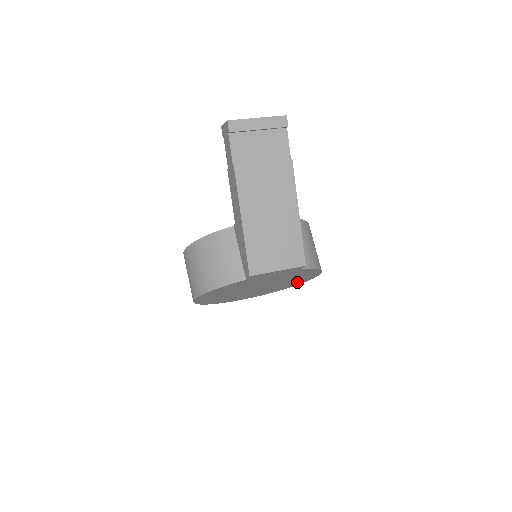
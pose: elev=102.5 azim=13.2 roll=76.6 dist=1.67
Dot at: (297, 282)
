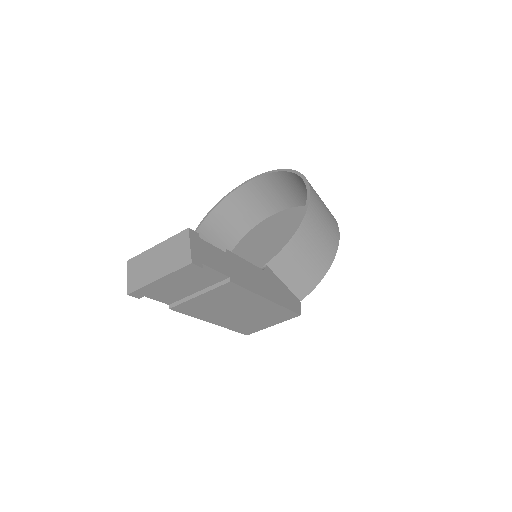
Dot at: occluded
